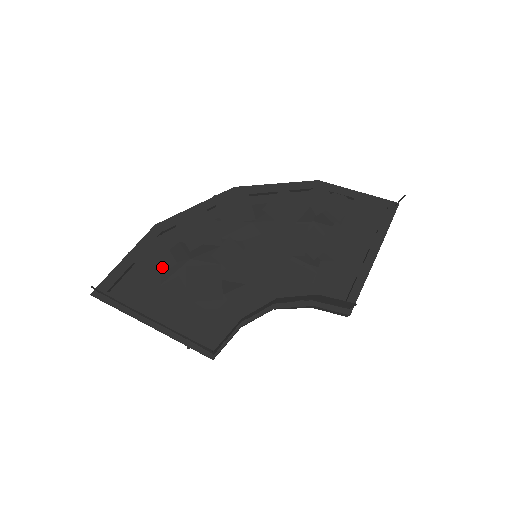
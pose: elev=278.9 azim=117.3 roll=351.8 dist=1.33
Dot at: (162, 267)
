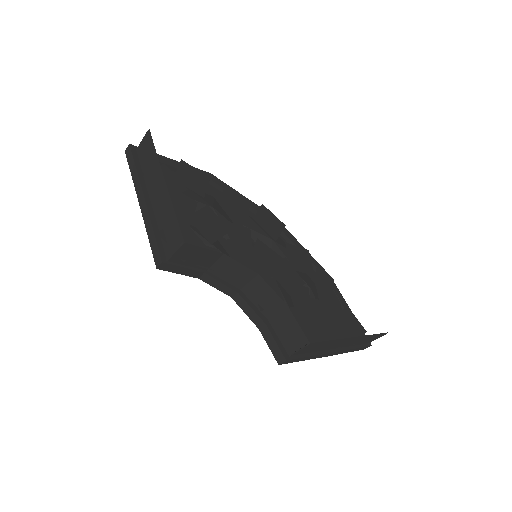
Dot at: (193, 187)
